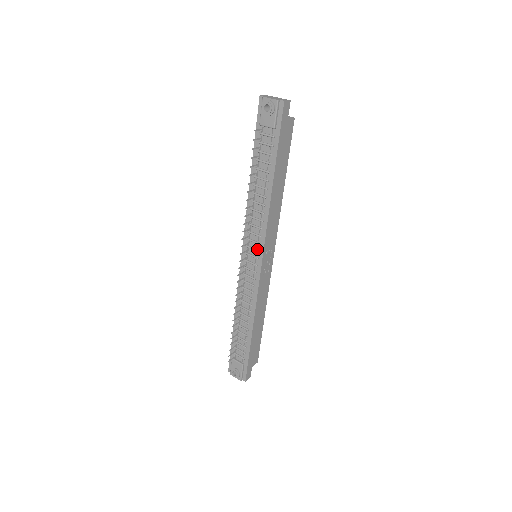
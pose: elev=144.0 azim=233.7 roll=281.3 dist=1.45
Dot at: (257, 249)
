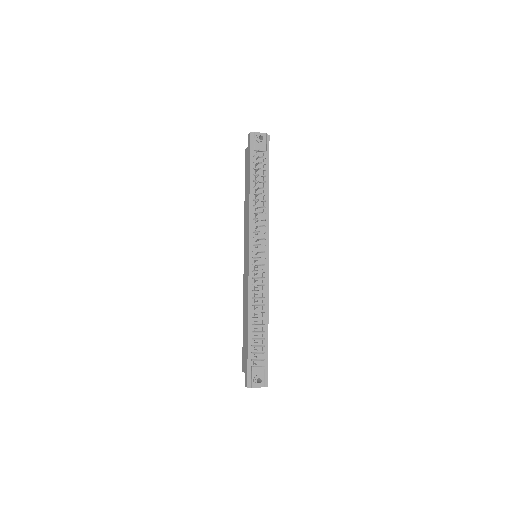
Dot at: (263, 244)
